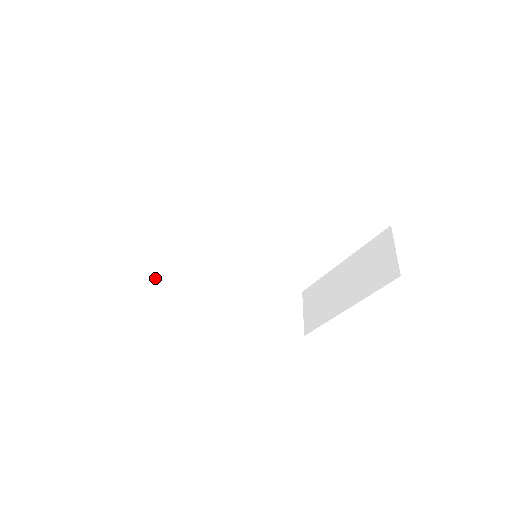
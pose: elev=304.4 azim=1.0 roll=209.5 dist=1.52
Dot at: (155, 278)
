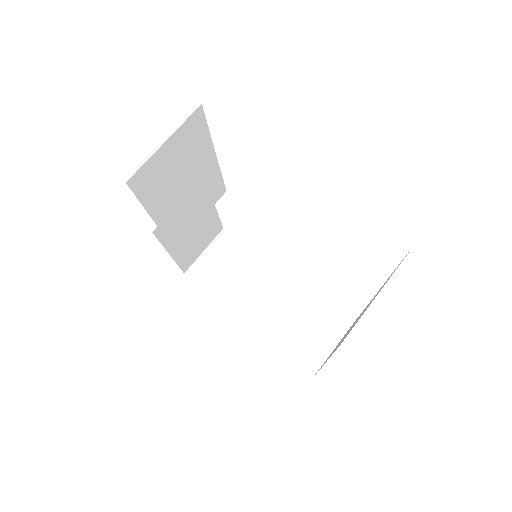
Dot at: (146, 191)
